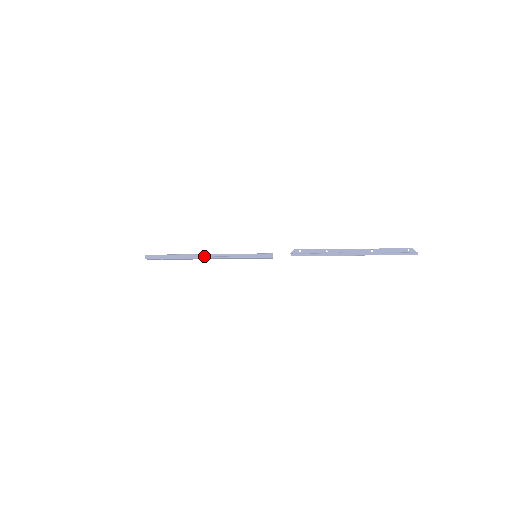
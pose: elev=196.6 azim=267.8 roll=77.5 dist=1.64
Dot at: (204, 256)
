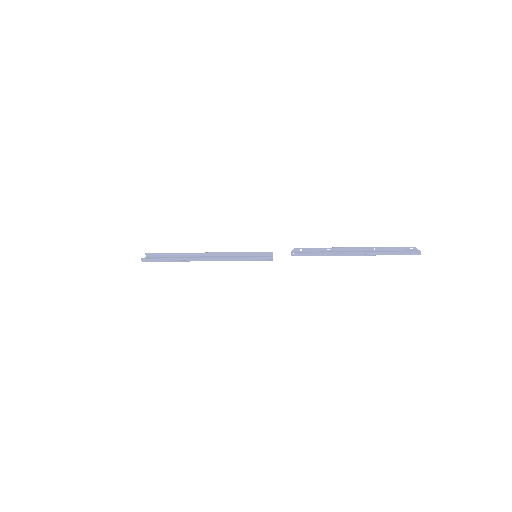
Dot at: (203, 260)
